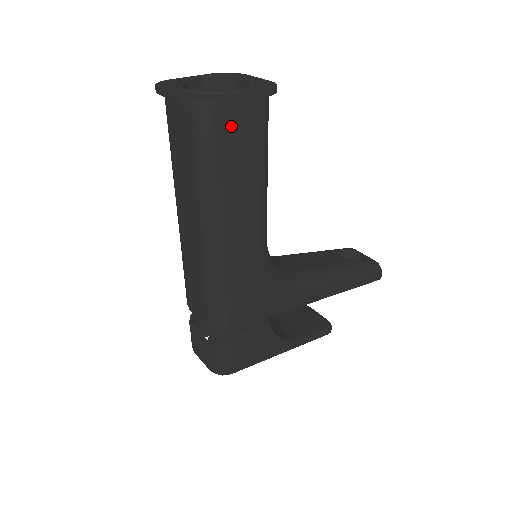
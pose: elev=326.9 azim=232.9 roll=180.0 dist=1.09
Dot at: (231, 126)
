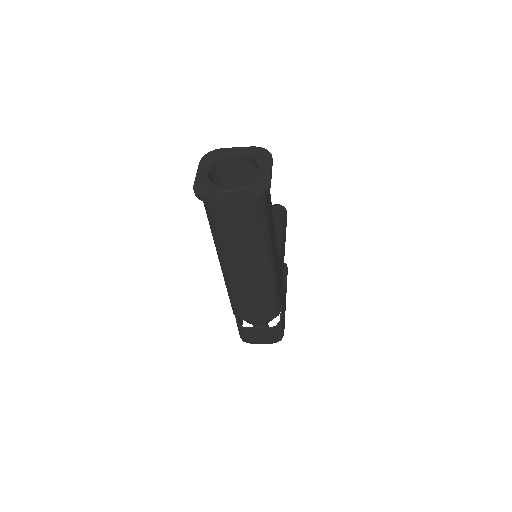
Dot at: (267, 193)
